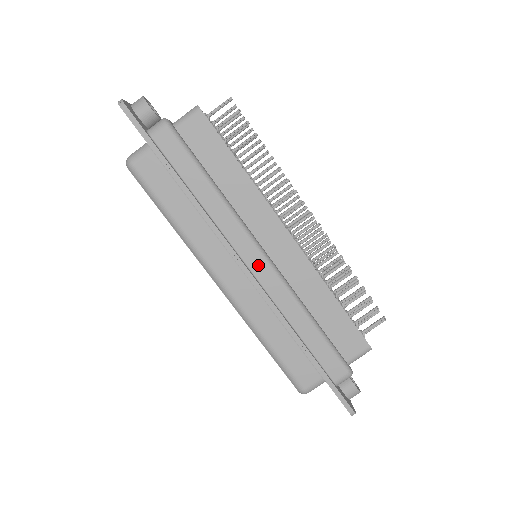
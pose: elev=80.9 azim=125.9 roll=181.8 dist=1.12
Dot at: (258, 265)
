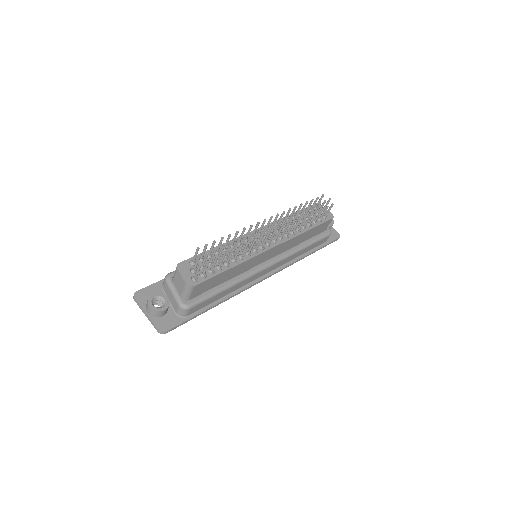
Dot at: (270, 269)
